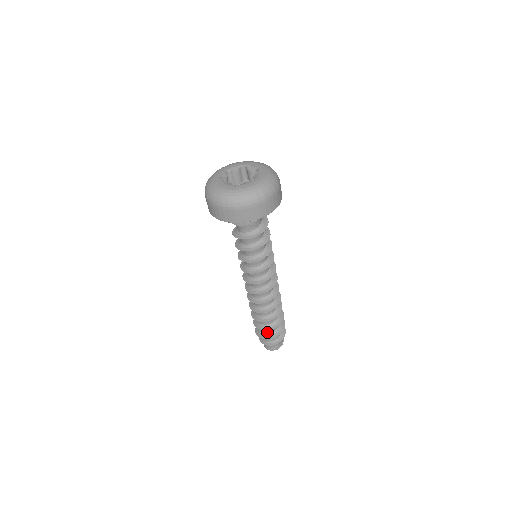
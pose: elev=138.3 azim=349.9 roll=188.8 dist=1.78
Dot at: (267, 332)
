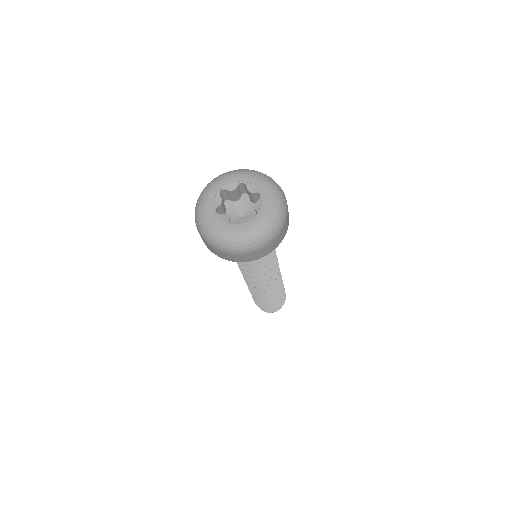
Dot at: occluded
